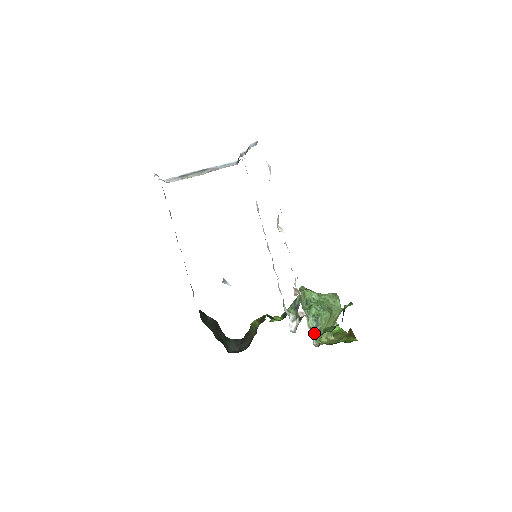
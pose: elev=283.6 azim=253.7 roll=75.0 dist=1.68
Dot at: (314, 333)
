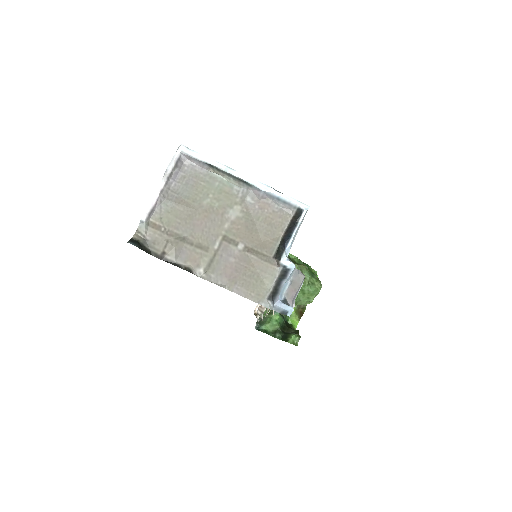
Dot at: occluded
